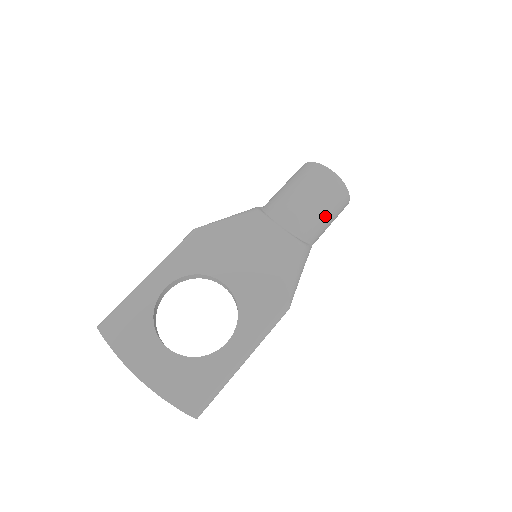
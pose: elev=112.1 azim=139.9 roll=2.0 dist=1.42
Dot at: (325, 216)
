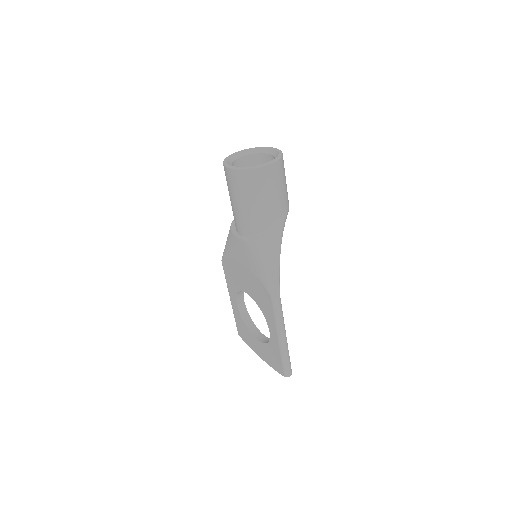
Dot at: (257, 203)
